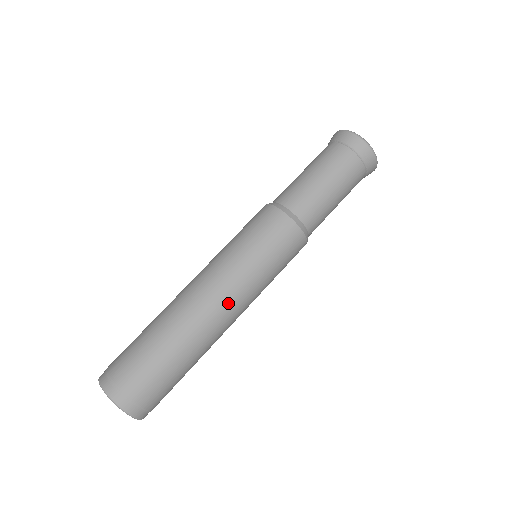
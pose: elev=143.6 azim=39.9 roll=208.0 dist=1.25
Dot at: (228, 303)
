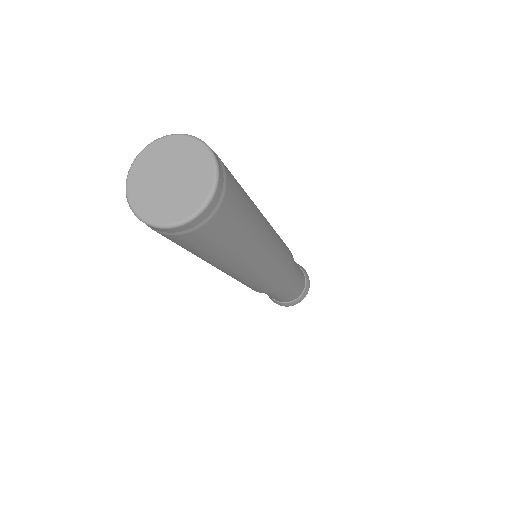
Dot at: (268, 223)
